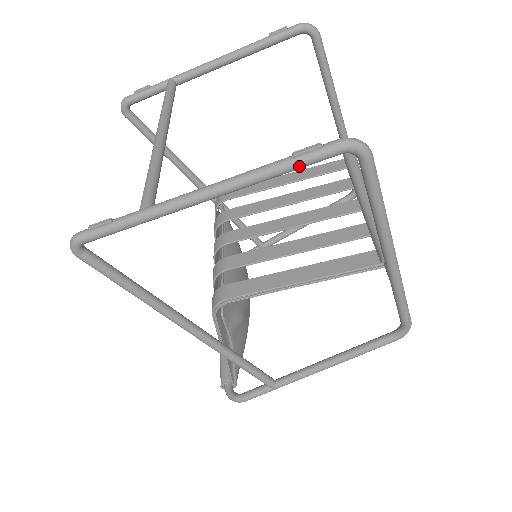
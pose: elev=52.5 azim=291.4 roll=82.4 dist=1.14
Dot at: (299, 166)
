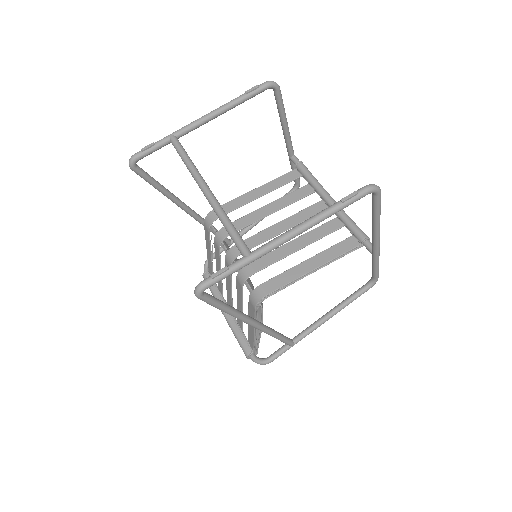
Dot at: (345, 207)
